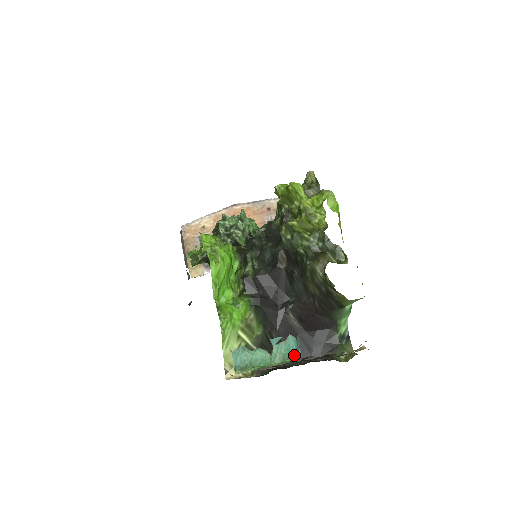
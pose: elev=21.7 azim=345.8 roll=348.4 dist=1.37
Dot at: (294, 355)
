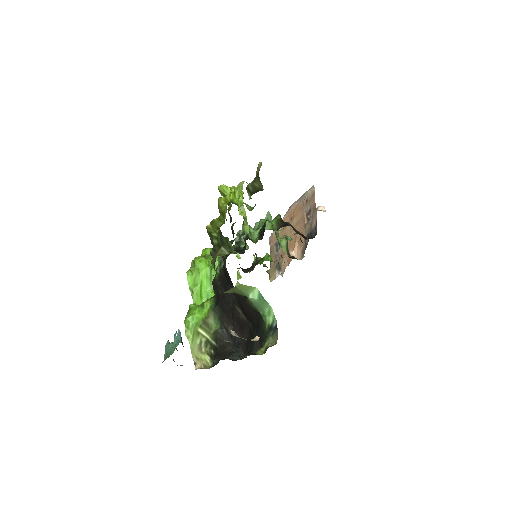
Dot at: occluded
